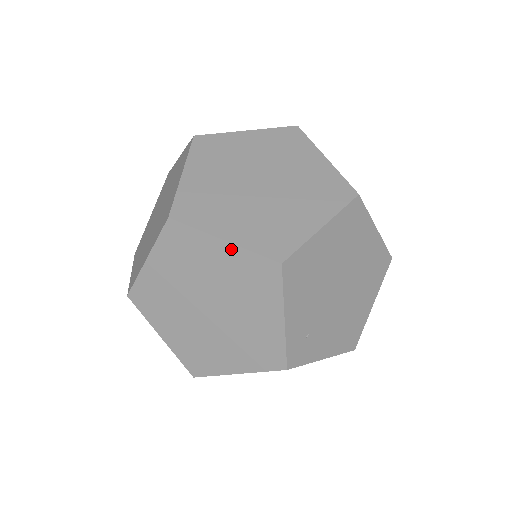
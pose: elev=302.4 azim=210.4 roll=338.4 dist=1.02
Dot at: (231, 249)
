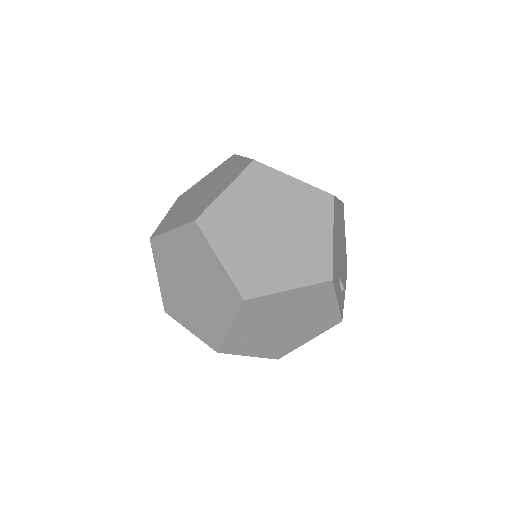
Dot at: (221, 268)
